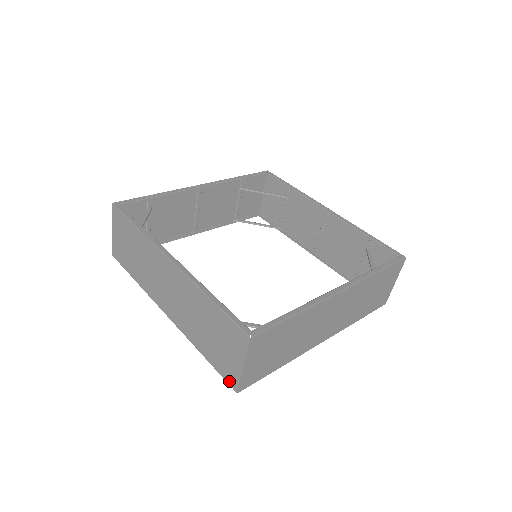
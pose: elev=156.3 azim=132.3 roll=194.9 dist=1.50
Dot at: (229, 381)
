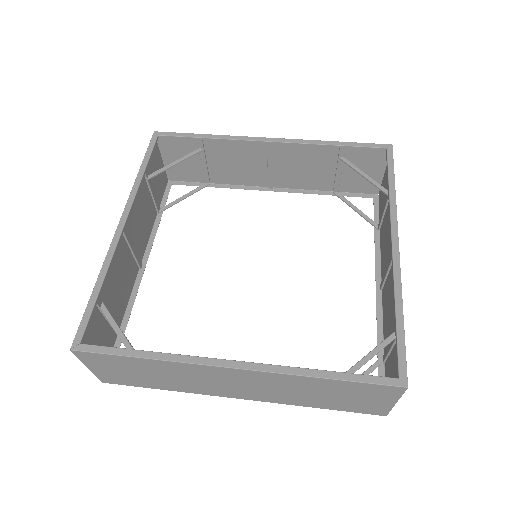
Dot at: occluded
